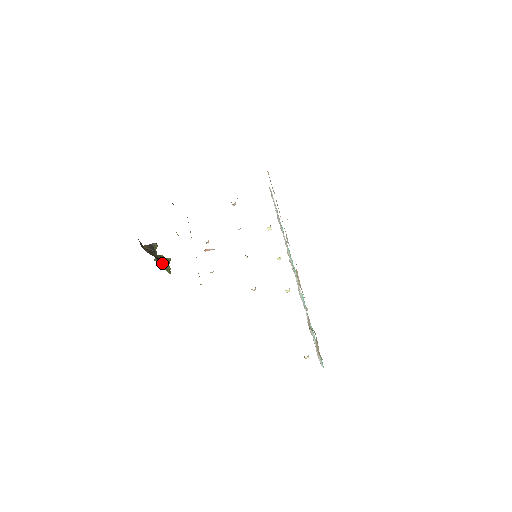
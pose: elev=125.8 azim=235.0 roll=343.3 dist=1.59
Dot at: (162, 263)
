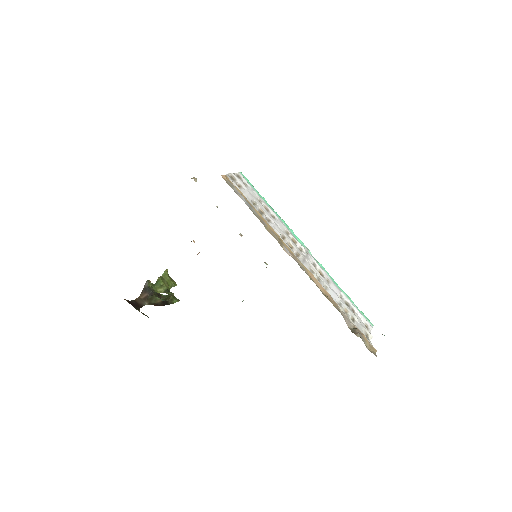
Dot at: (164, 289)
